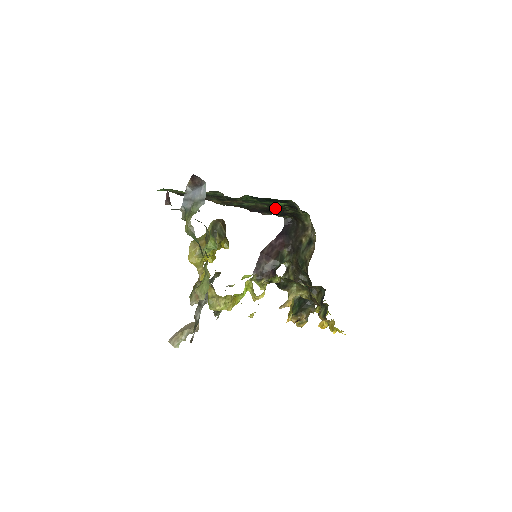
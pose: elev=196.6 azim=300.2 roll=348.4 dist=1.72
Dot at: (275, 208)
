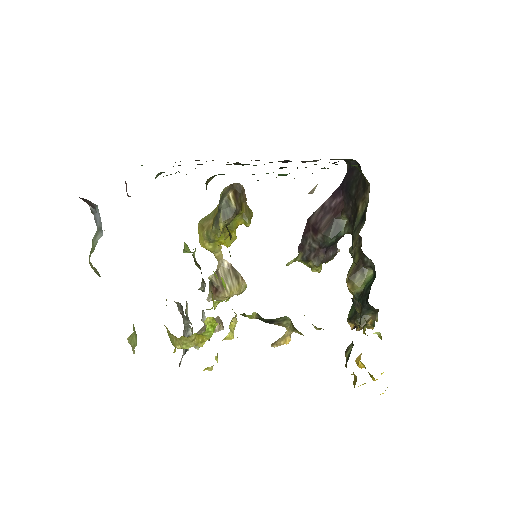
Dot at: occluded
